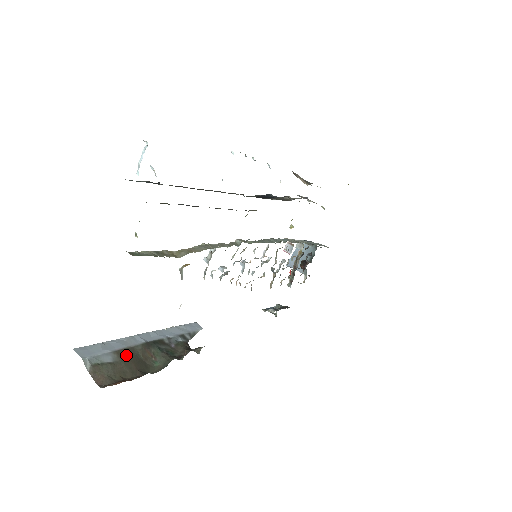
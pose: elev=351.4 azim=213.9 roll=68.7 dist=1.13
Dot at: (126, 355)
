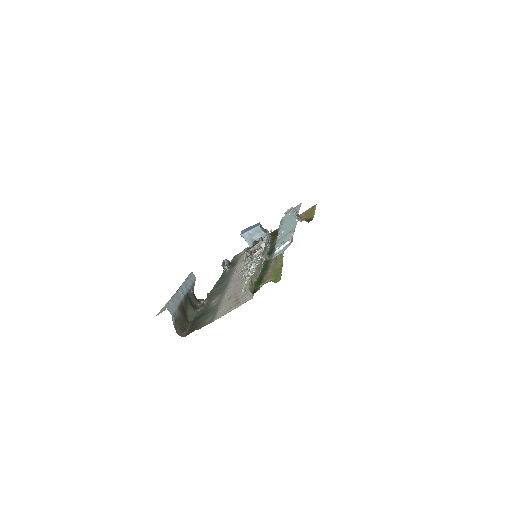
Dot at: (181, 309)
